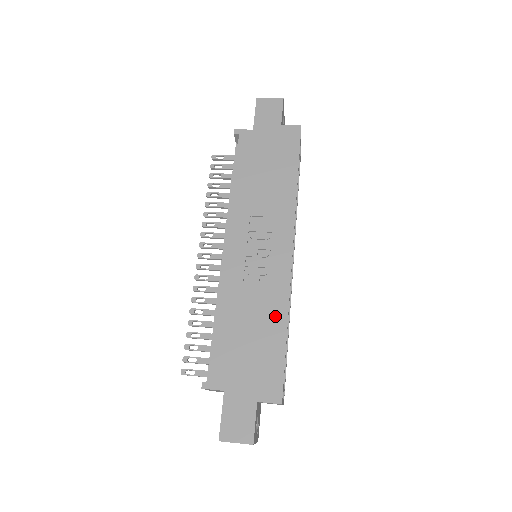
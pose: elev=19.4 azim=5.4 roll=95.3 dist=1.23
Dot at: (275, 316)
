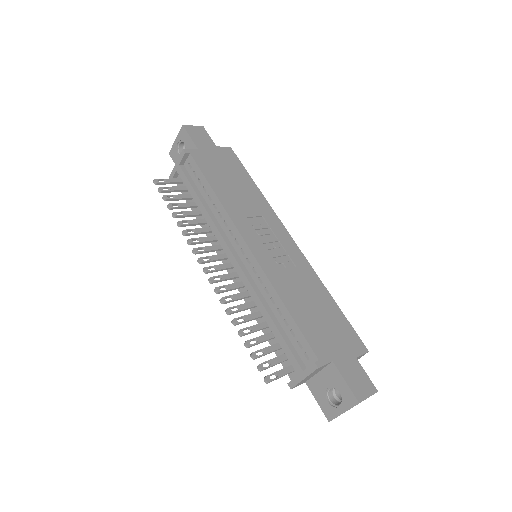
Dot at: (318, 289)
